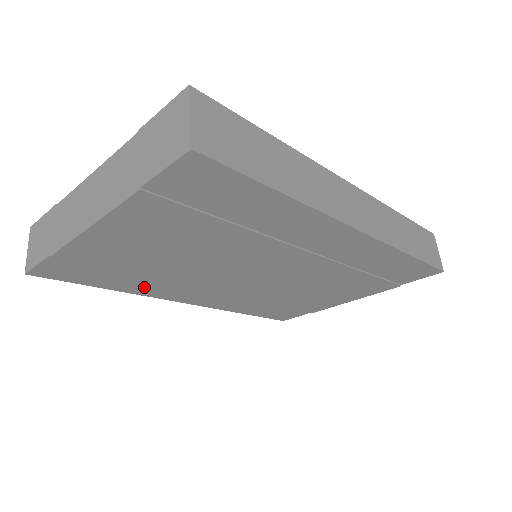
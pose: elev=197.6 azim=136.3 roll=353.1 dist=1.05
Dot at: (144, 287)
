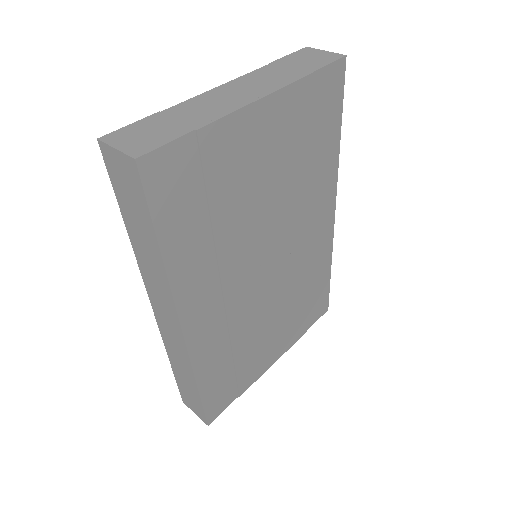
Dot at: (189, 262)
